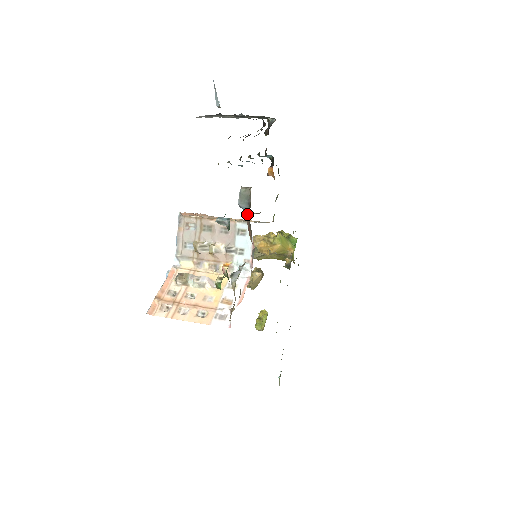
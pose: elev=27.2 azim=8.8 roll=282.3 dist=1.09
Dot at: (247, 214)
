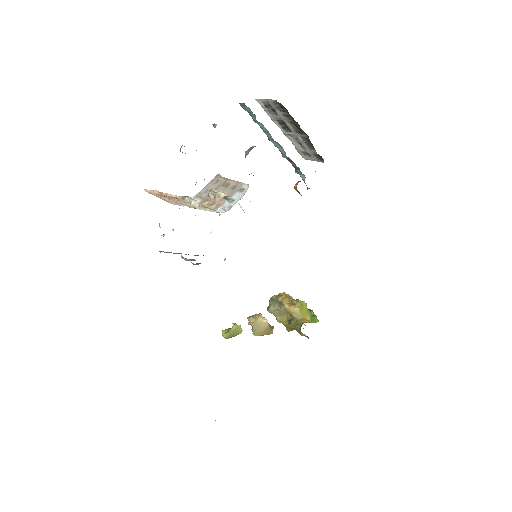
Dot at: occluded
